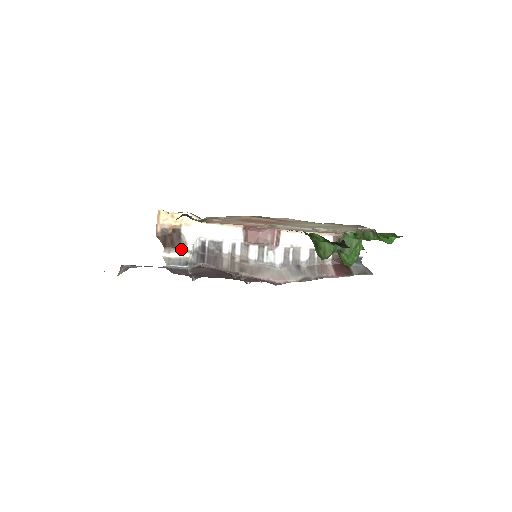
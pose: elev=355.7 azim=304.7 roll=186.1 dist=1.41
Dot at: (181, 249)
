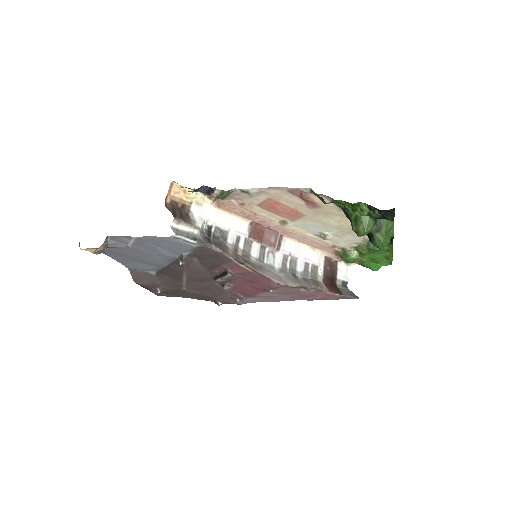
Dot at: (191, 224)
